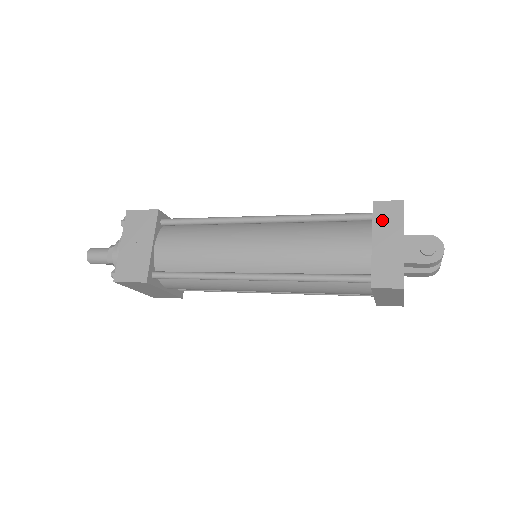
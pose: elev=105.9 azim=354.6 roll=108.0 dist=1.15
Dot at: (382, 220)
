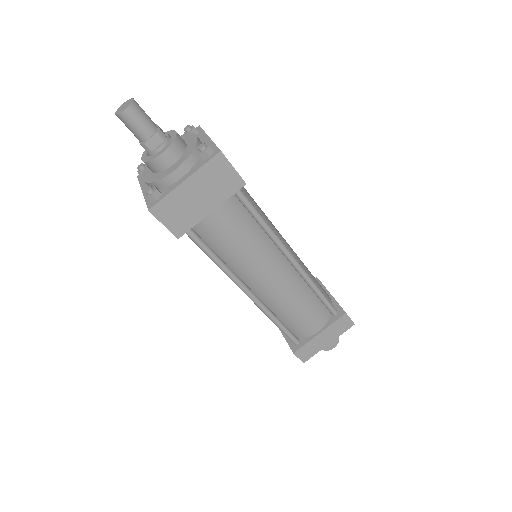
Dot at: (337, 326)
